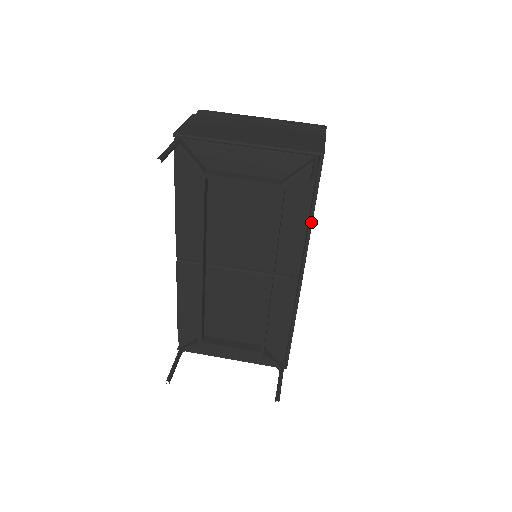
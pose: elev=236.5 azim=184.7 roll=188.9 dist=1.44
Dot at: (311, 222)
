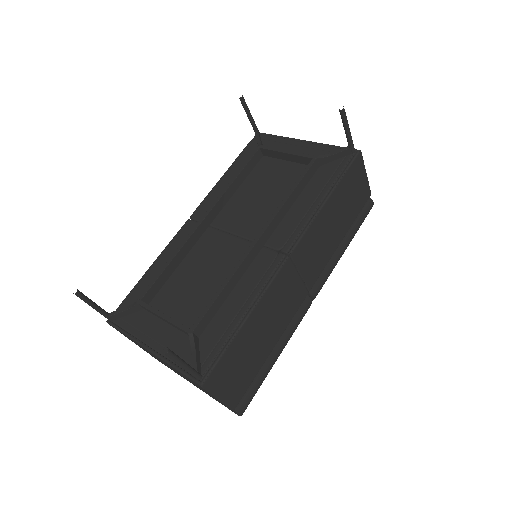
Dot at: (326, 200)
